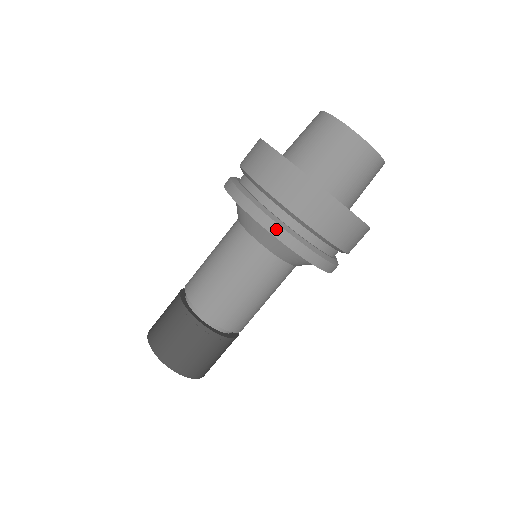
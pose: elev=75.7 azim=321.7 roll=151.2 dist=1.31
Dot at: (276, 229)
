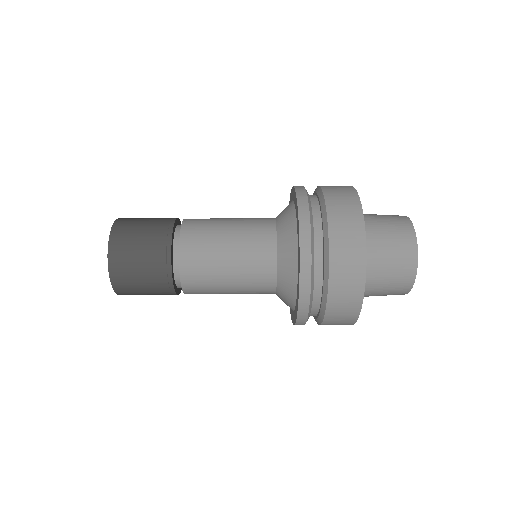
Dot at: (306, 228)
